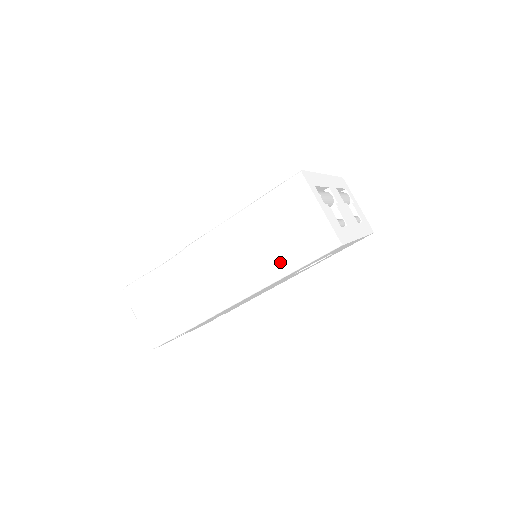
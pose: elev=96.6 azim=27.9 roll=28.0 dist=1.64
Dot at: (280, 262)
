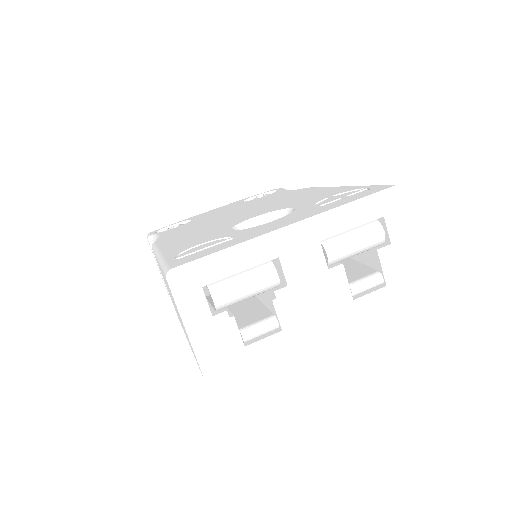
Dot at: occluded
